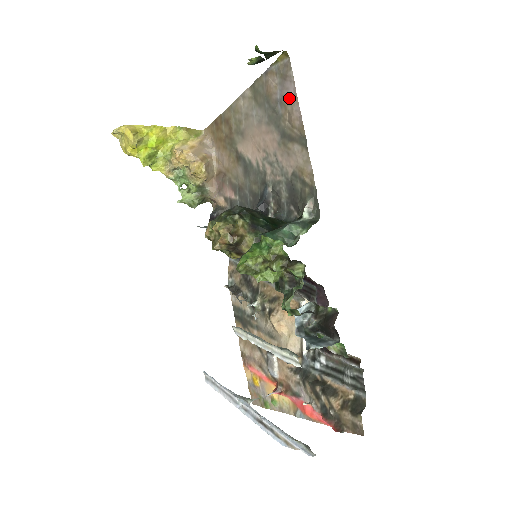
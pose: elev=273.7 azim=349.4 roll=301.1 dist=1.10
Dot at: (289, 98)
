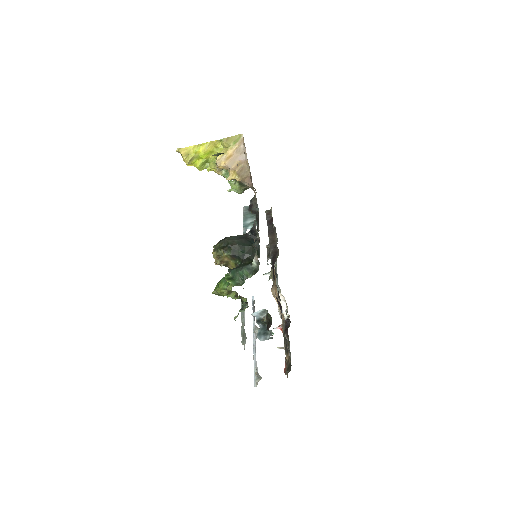
Dot at: occluded
